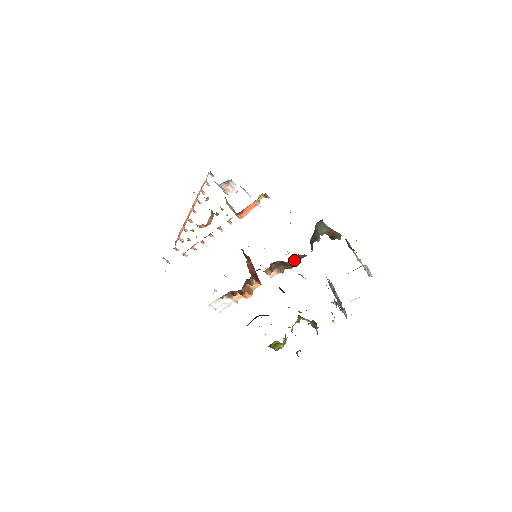
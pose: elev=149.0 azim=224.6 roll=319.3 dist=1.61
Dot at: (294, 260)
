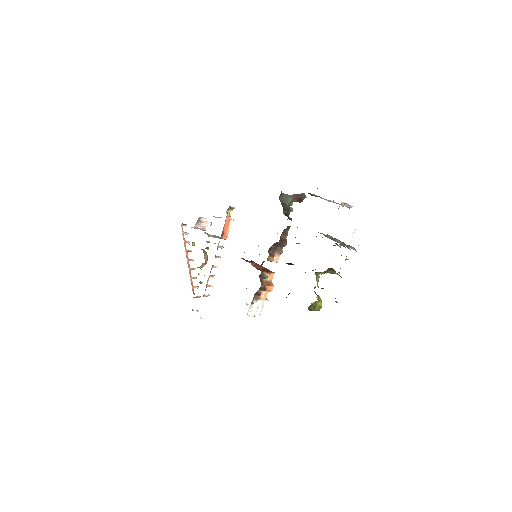
Dot at: (283, 237)
